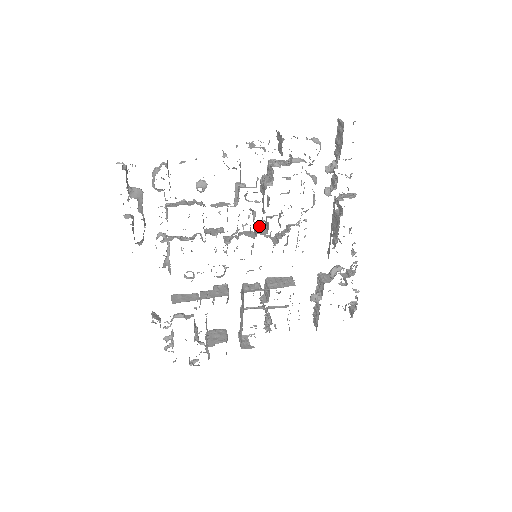
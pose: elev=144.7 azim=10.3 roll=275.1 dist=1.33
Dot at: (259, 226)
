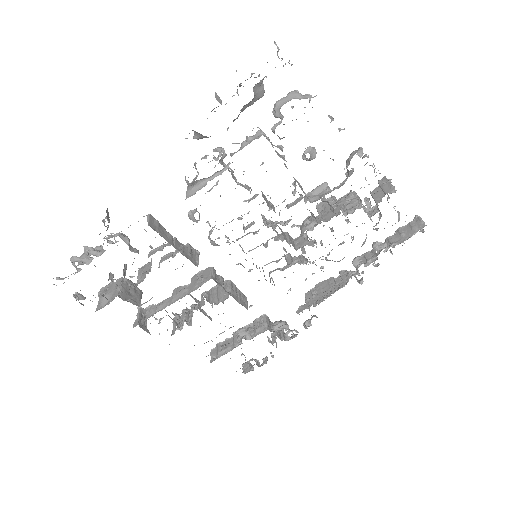
Dot at: occluded
